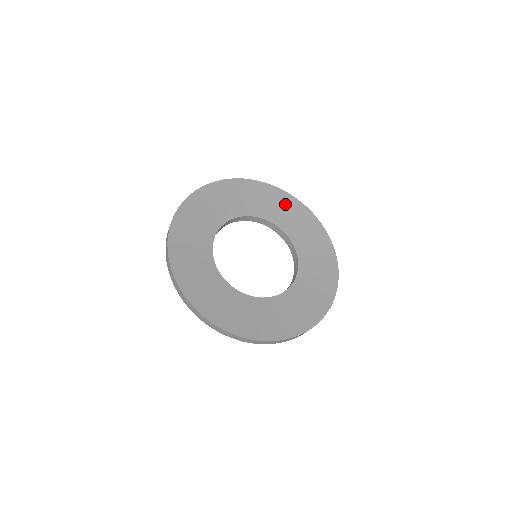
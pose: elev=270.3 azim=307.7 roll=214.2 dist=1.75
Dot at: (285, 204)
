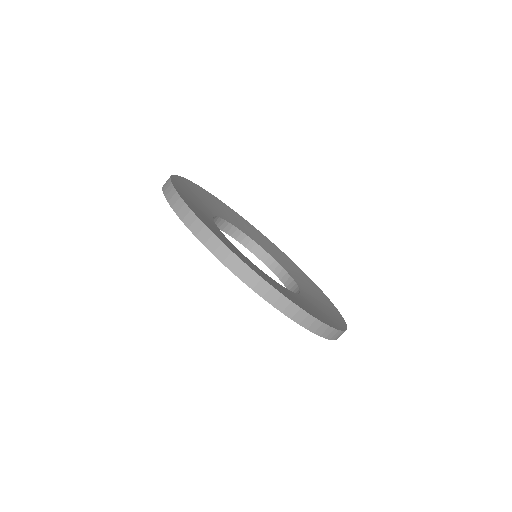
Dot at: (309, 282)
